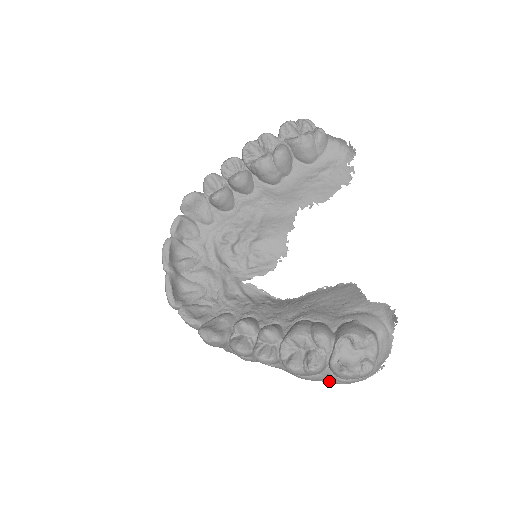
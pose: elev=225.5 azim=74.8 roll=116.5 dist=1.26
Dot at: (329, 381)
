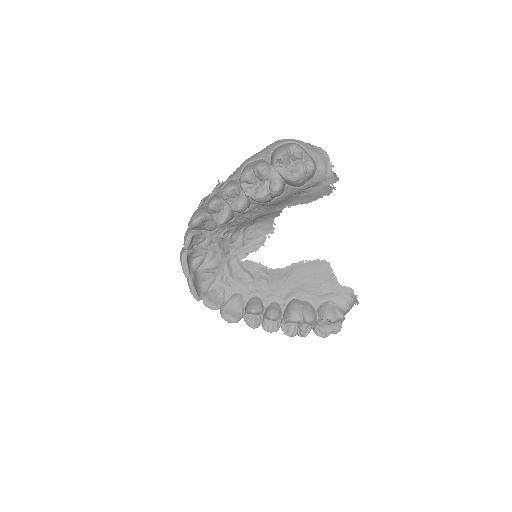
Dot at: occluded
